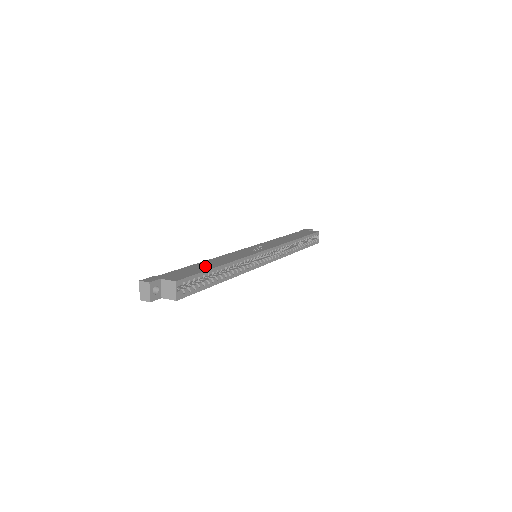
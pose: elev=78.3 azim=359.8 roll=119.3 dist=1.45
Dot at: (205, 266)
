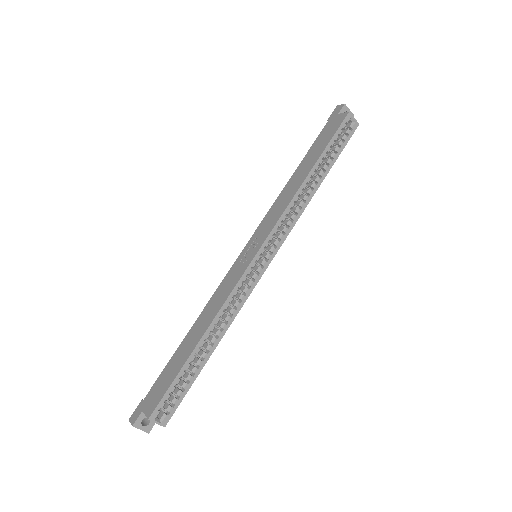
Dot at: (183, 354)
